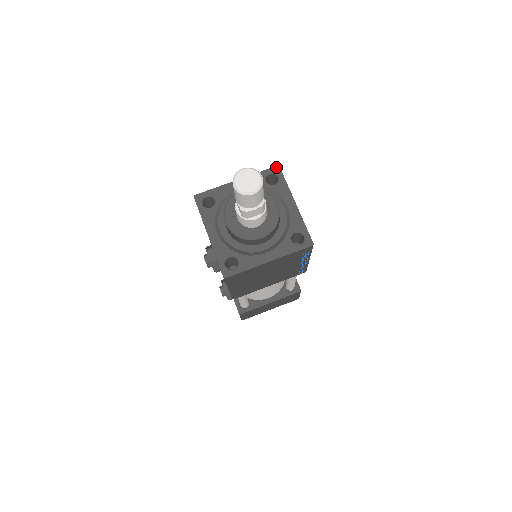
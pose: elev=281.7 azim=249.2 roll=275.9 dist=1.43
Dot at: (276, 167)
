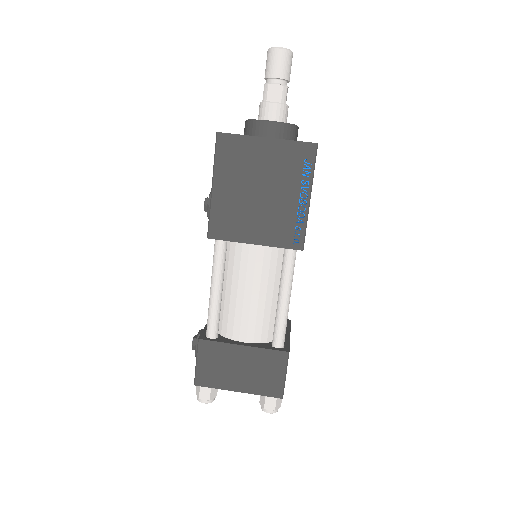
Dot at: occluded
